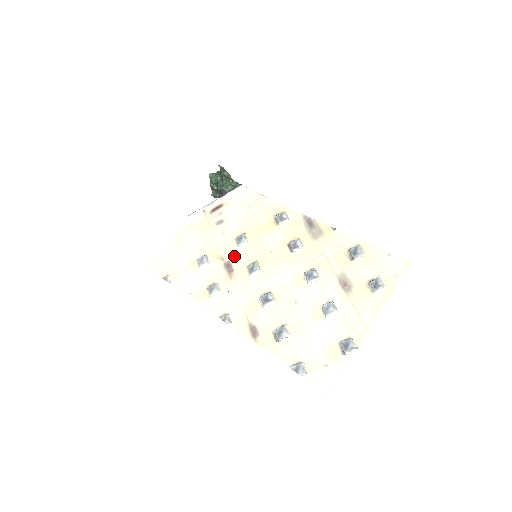
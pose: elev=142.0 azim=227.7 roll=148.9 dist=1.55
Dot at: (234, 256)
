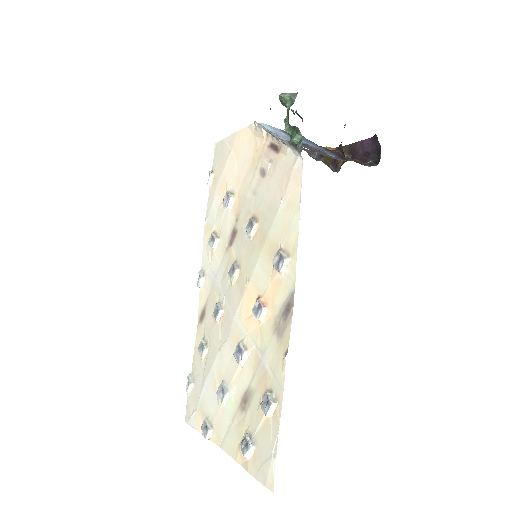
Dot at: (240, 233)
